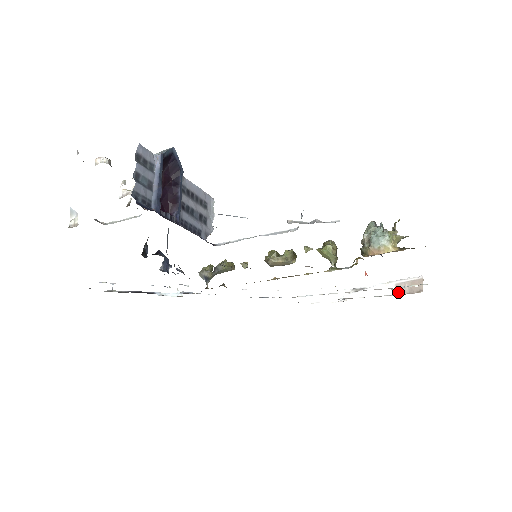
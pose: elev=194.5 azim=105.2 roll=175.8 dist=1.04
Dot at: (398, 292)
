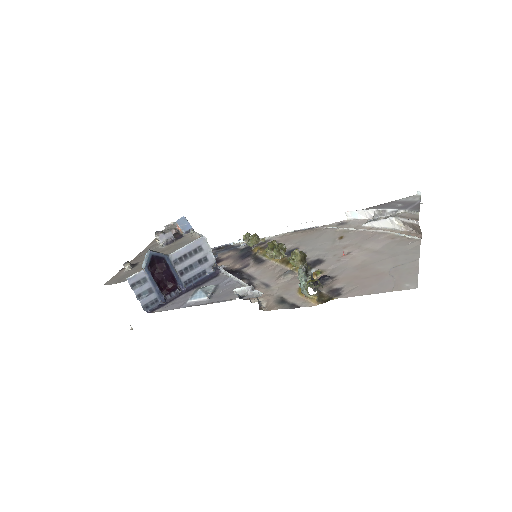
Dot at: (405, 228)
